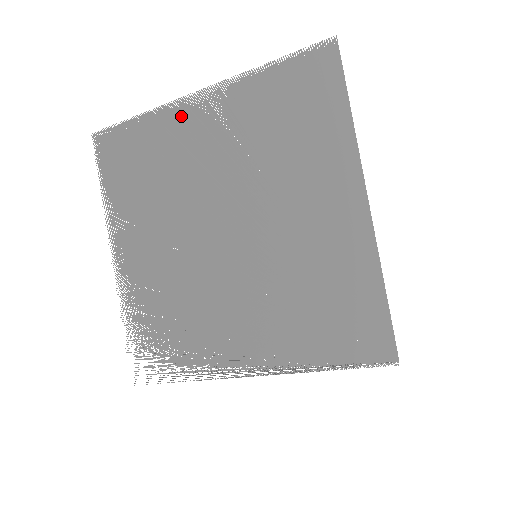
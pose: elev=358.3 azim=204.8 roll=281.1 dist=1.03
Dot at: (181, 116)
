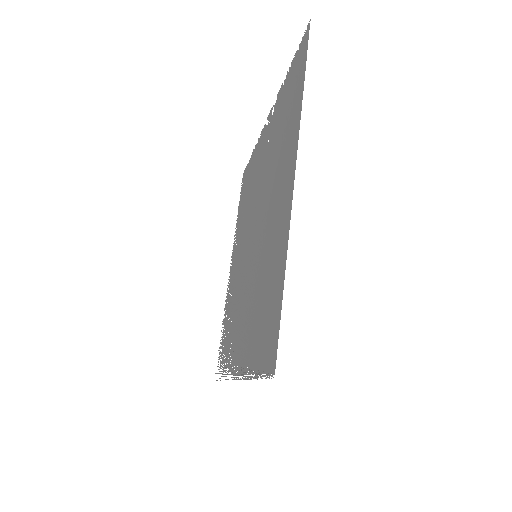
Dot at: occluded
